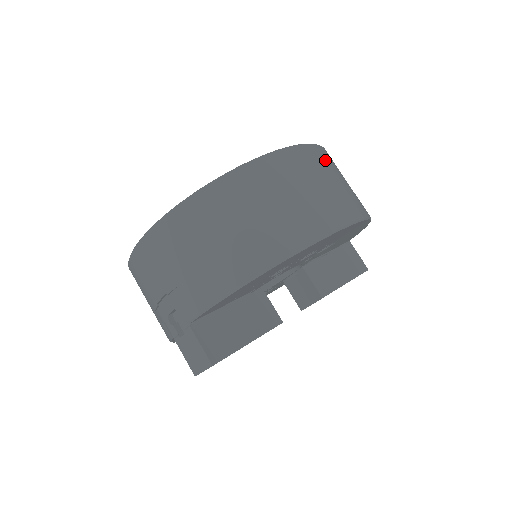
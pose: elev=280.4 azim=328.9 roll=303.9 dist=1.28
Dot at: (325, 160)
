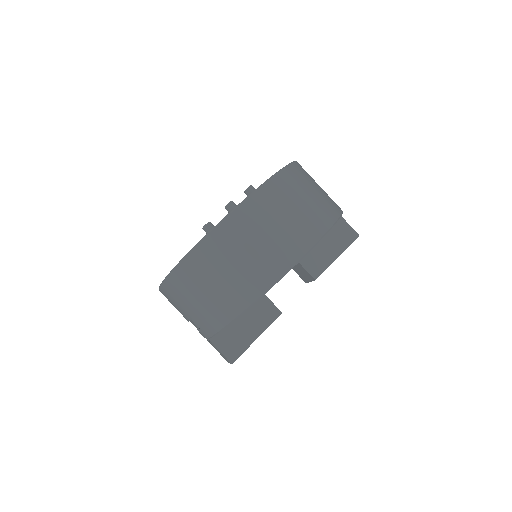
Dot at: (280, 193)
